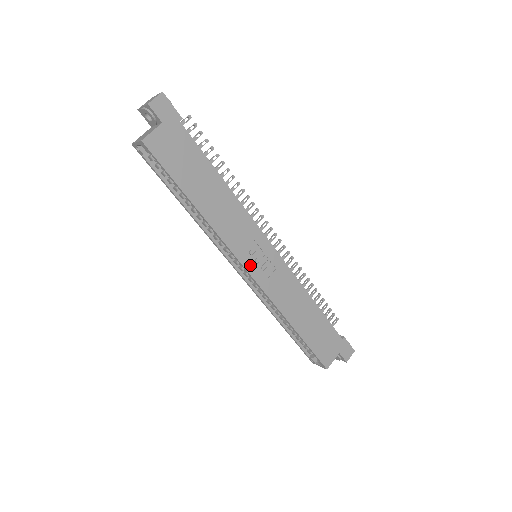
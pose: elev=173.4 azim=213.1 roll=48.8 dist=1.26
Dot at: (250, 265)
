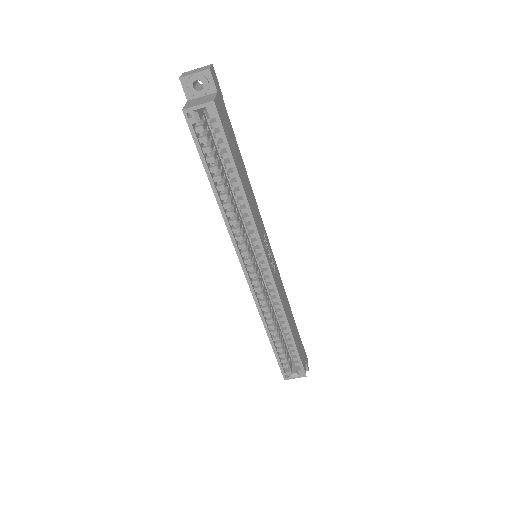
Dot at: (268, 258)
